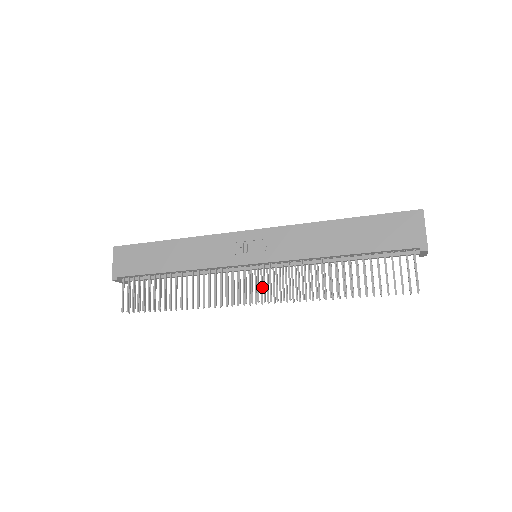
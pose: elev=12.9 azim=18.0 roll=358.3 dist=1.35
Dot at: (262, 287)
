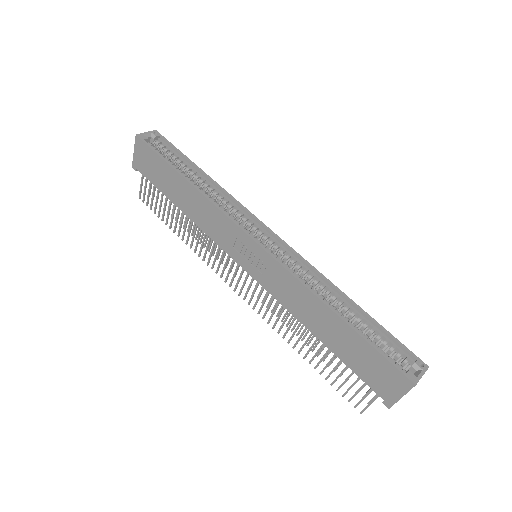
Dot at: occluded
